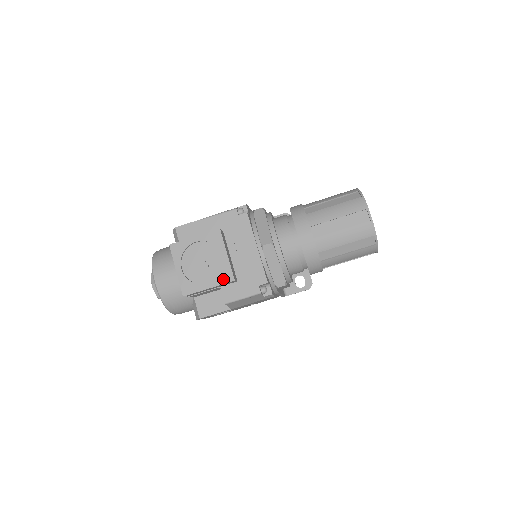
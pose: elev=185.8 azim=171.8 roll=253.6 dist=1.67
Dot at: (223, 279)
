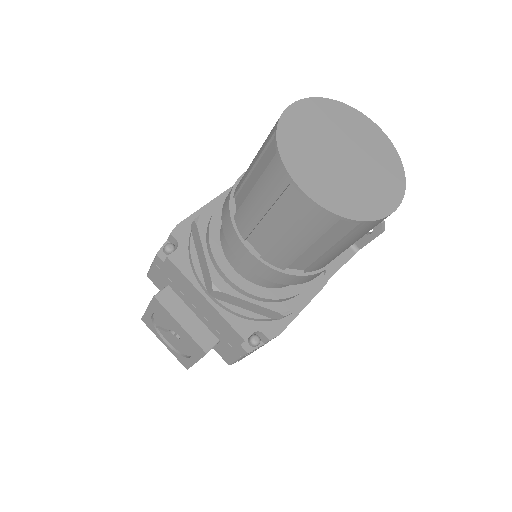
Dot at: (197, 352)
